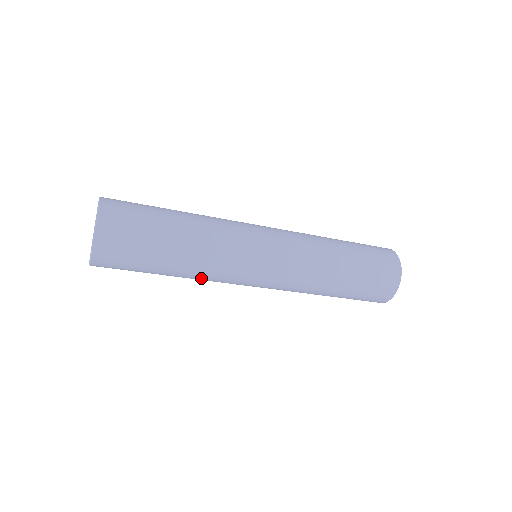
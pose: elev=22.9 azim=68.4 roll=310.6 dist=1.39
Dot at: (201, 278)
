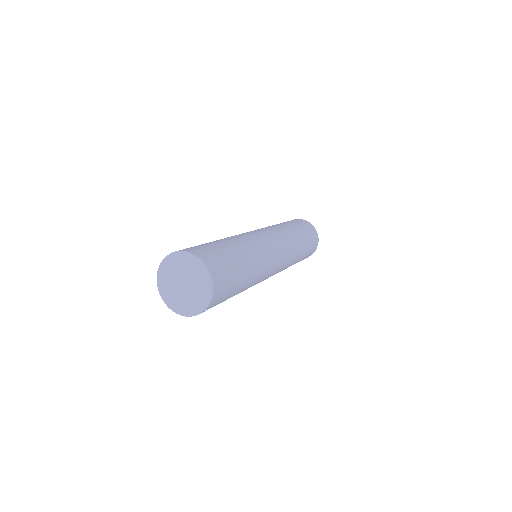
Dot at: occluded
